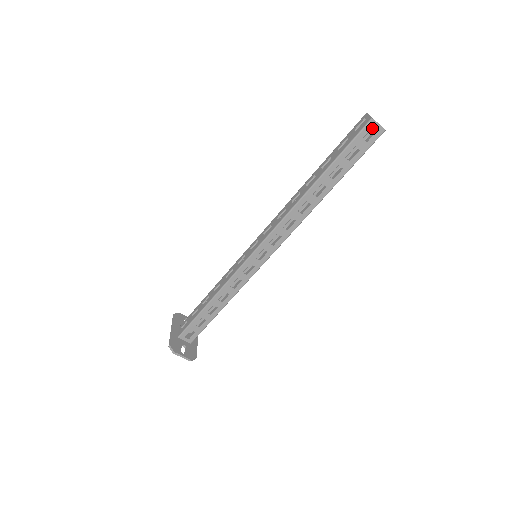
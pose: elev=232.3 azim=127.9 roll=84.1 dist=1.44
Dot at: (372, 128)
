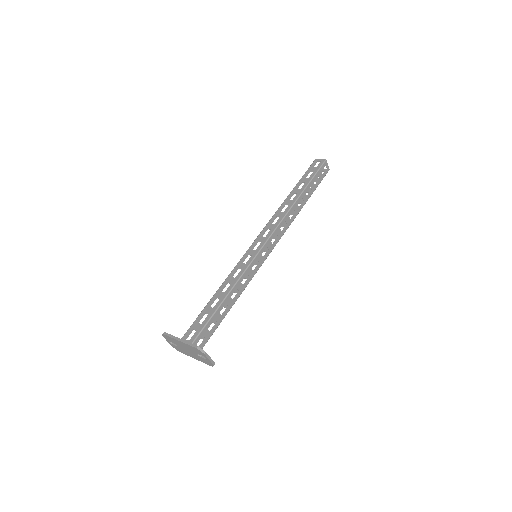
Dot at: occluded
